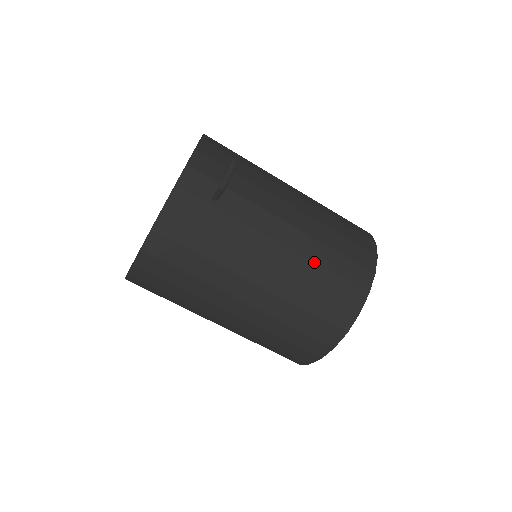
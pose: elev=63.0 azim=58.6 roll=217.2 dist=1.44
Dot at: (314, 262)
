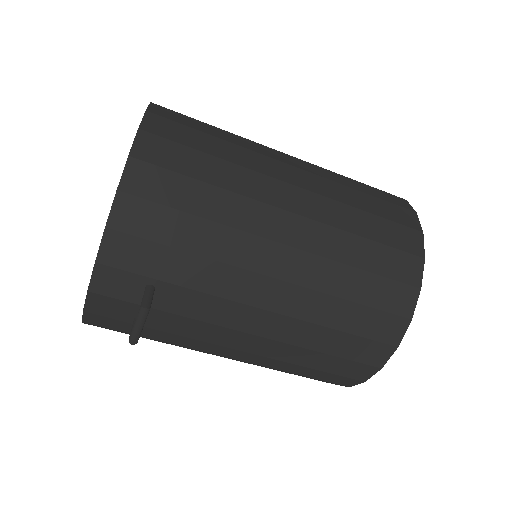
Dot at: (287, 362)
